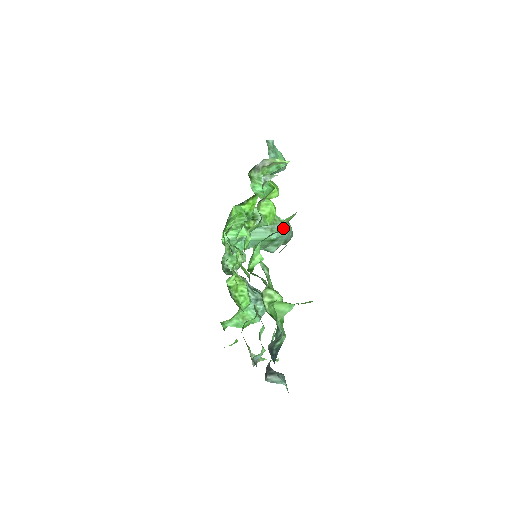
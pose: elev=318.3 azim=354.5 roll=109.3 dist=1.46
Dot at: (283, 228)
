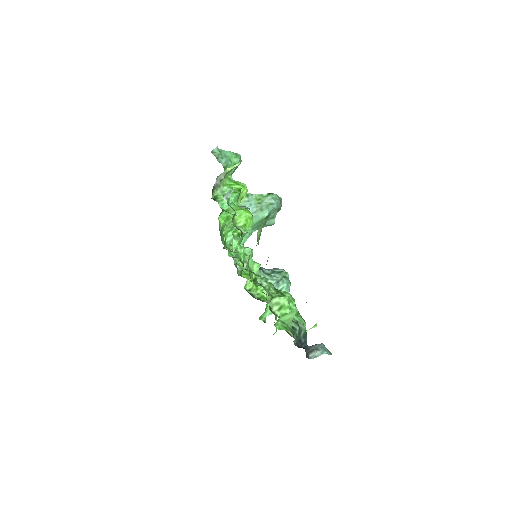
Dot at: (270, 202)
